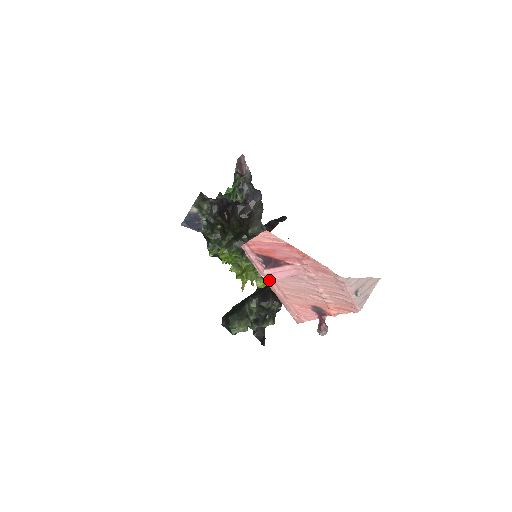
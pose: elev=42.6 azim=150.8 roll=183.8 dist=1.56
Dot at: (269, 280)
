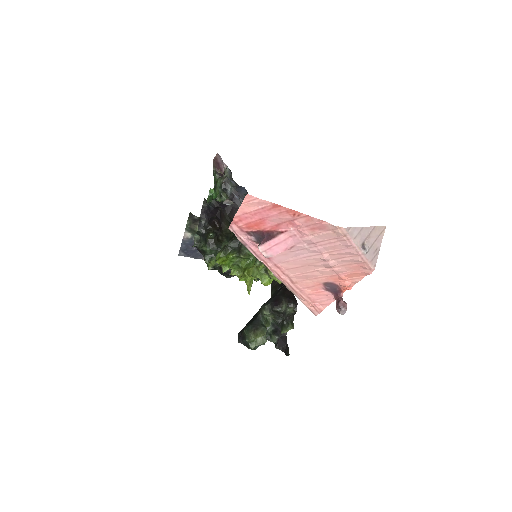
Dot at: (270, 264)
